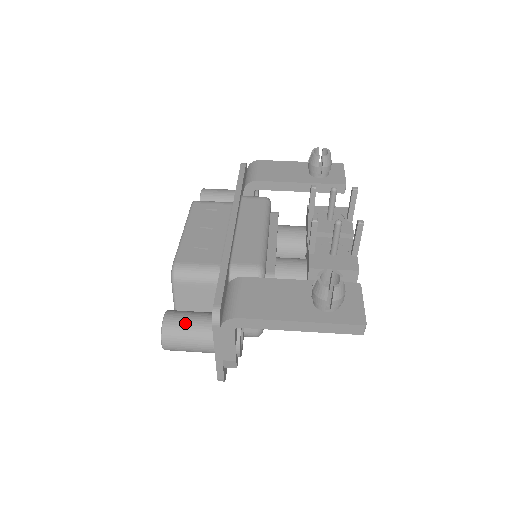
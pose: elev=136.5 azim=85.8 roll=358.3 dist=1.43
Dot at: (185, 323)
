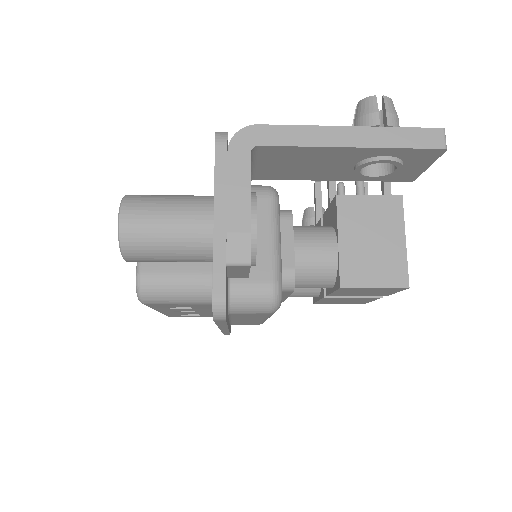
Dot at: (164, 195)
